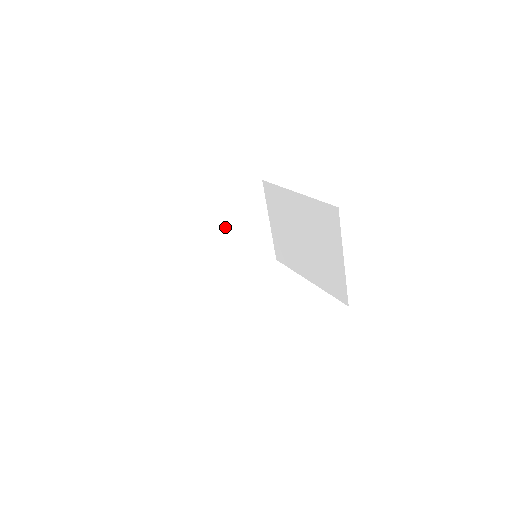
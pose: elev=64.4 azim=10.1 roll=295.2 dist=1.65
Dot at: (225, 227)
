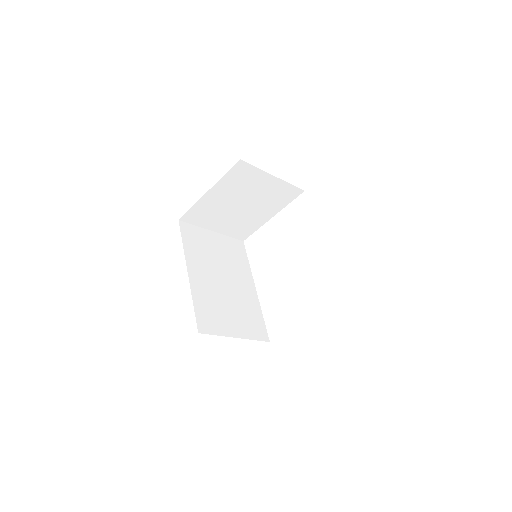
Dot at: (234, 202)
